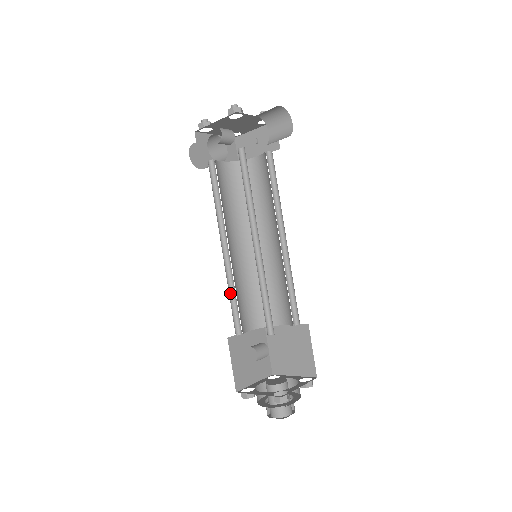
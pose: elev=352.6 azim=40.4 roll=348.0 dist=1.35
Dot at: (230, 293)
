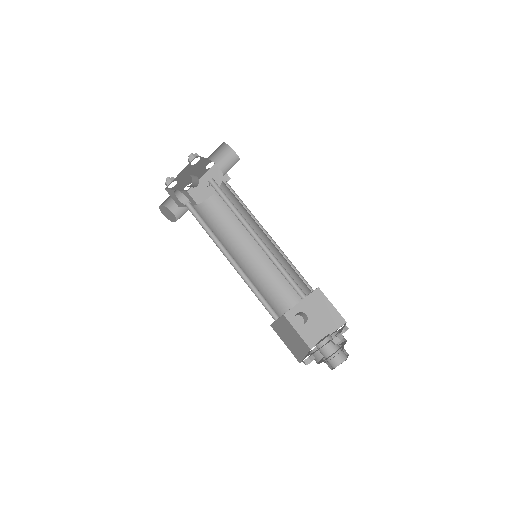
Dot at: occluded
